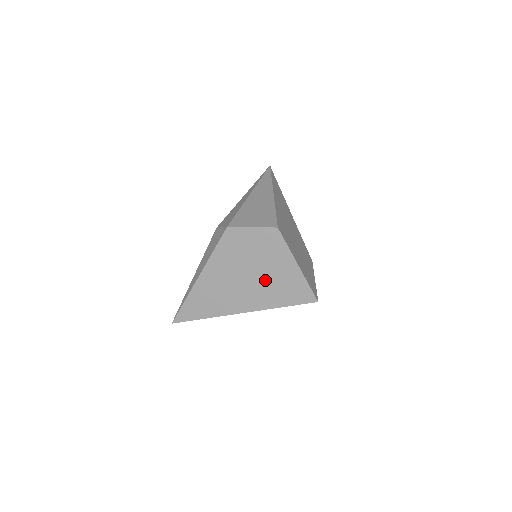
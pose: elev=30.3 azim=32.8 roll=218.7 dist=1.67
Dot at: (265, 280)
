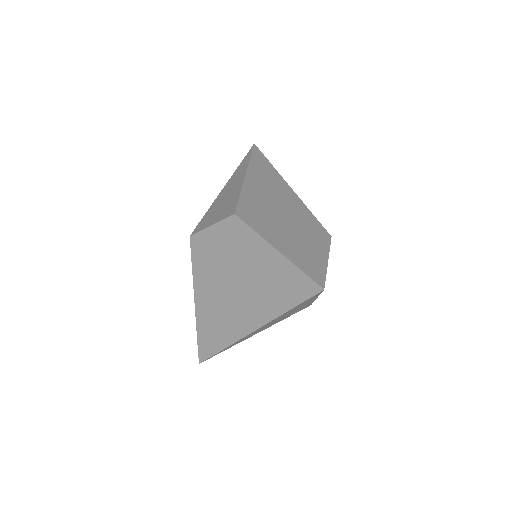
Dot at: (255, 283)
